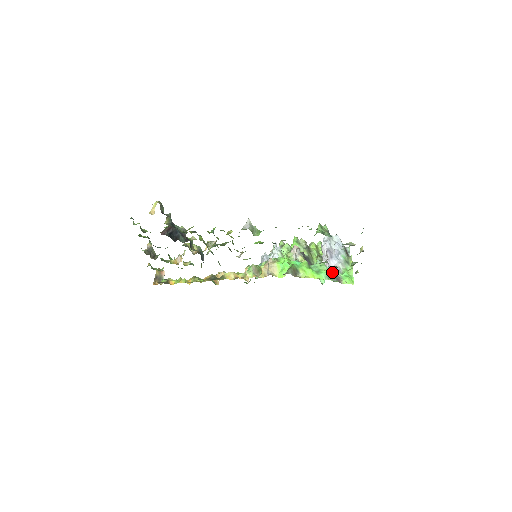
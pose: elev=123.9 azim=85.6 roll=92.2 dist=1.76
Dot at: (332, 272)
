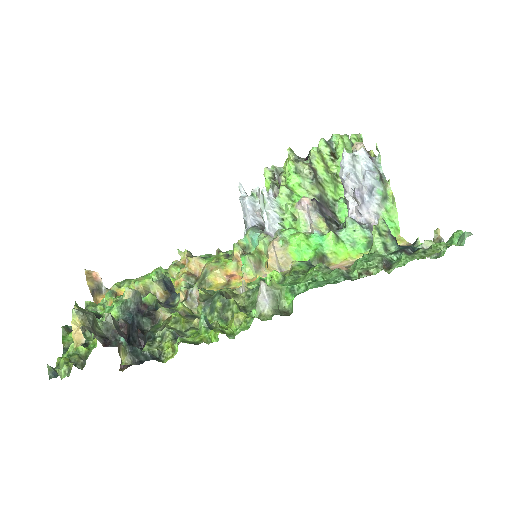
Dot at: (372, 235)
